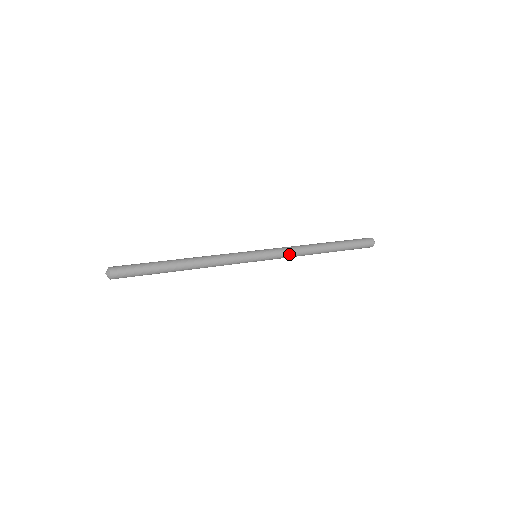
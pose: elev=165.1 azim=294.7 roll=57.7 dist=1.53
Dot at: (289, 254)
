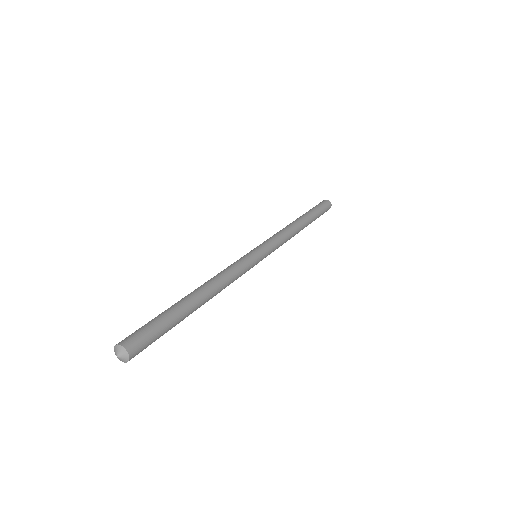
Dot at: (282, 241)
